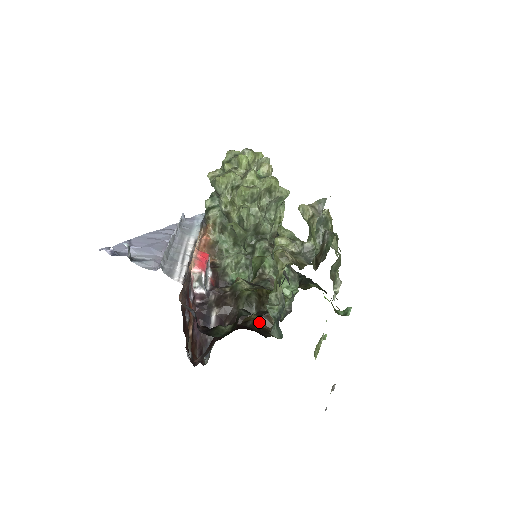
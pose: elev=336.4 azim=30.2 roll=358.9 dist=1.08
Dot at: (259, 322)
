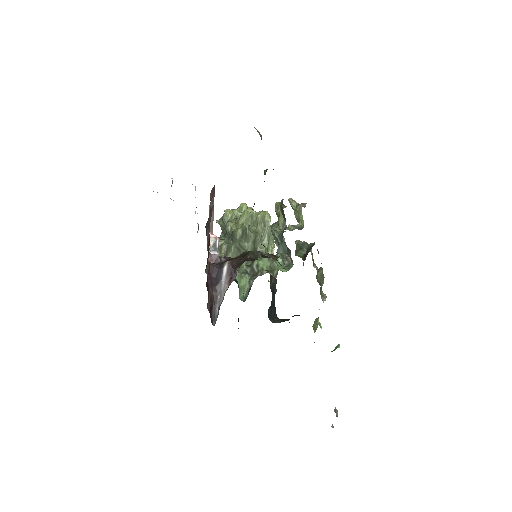
Dot at: (266, 253)
